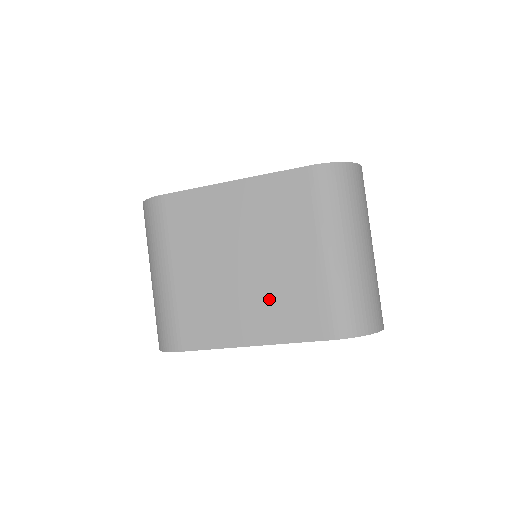
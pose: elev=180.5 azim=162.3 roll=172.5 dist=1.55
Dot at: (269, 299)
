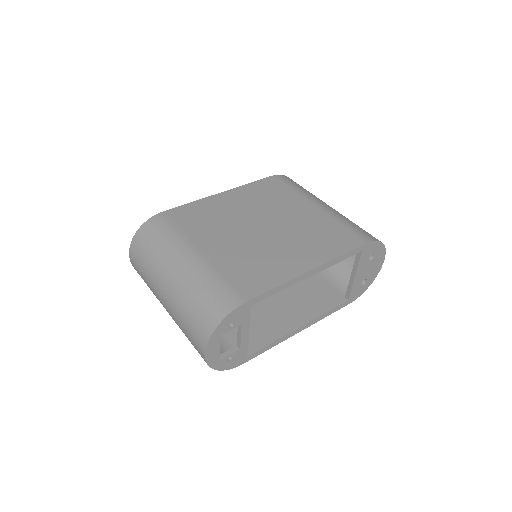
Dot at: (301, 239)
